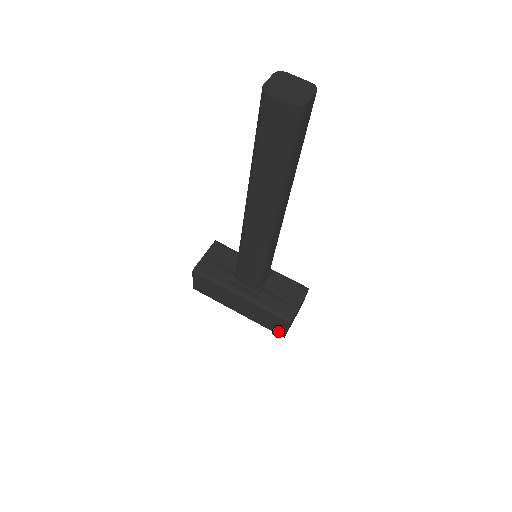
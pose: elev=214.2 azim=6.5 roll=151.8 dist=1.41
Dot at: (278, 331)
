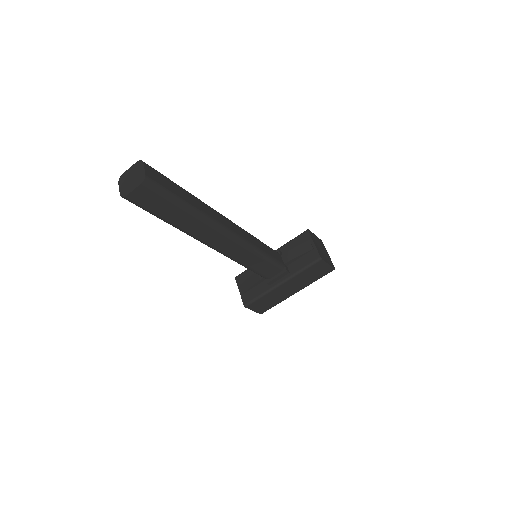
Dot at: (326, 271)
